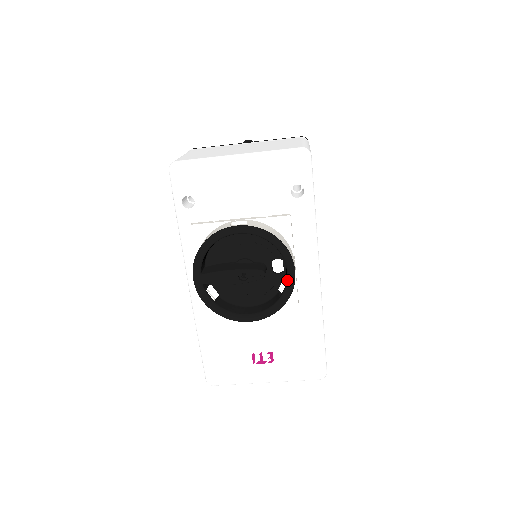
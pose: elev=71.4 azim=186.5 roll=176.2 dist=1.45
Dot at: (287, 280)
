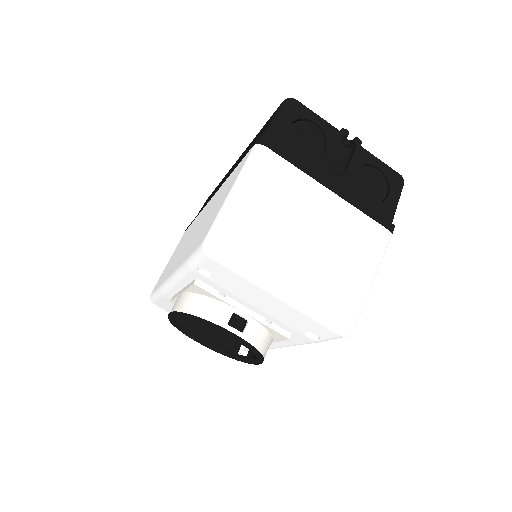
Dot at: (248, 360)
